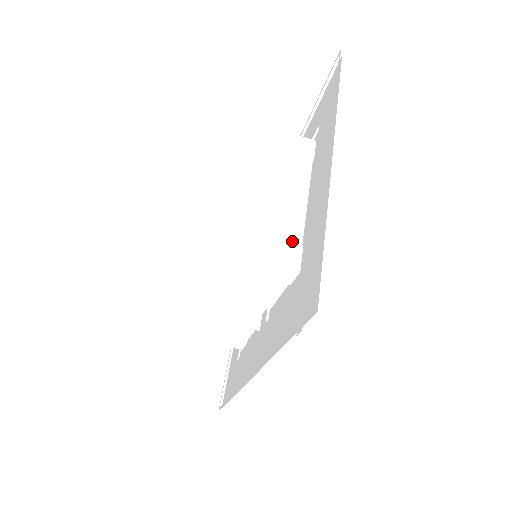
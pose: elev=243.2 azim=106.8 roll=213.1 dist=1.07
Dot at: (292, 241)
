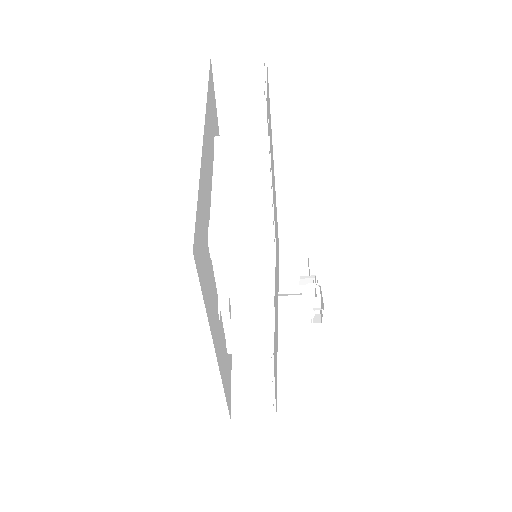
Dot at: (266, 218)
